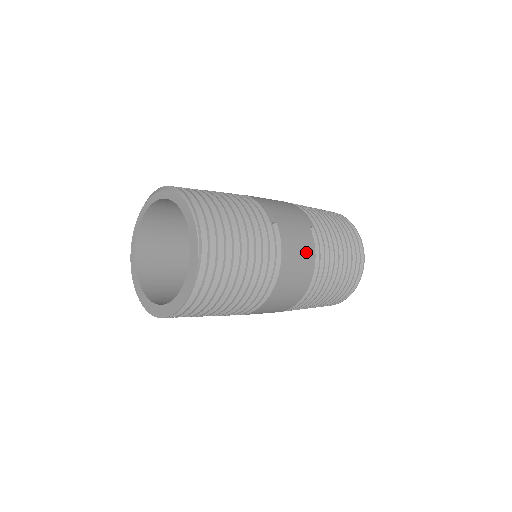
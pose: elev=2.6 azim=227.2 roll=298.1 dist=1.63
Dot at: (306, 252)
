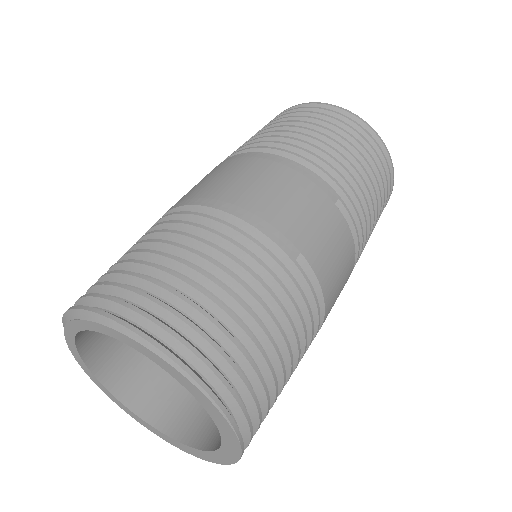
Dot at: (345, 254)
